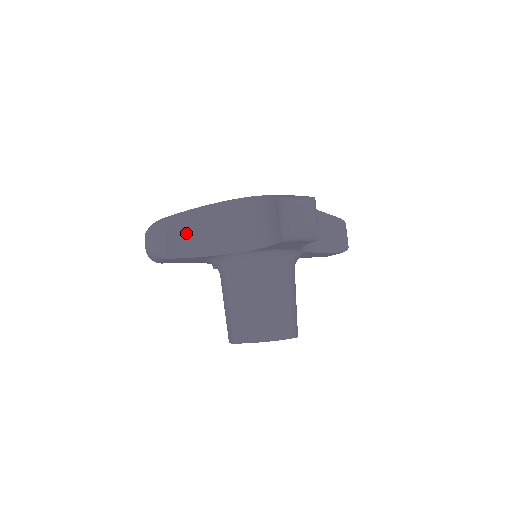
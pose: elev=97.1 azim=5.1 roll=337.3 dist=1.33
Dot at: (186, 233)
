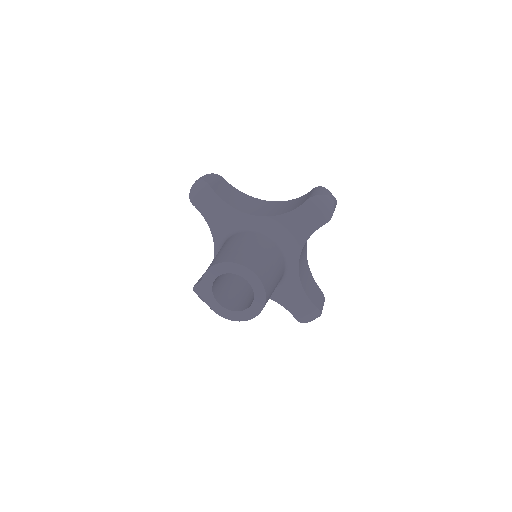
Dot at: (229, 193)
